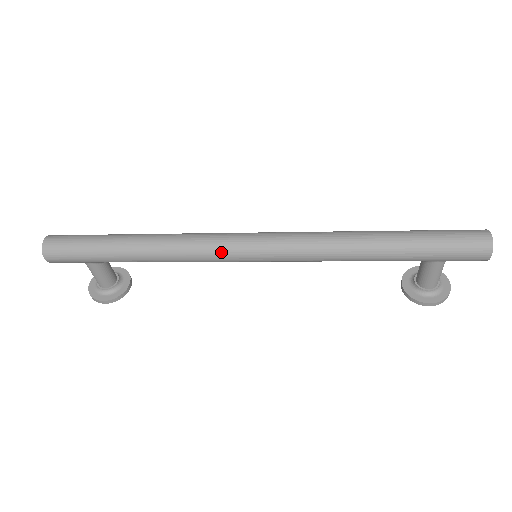
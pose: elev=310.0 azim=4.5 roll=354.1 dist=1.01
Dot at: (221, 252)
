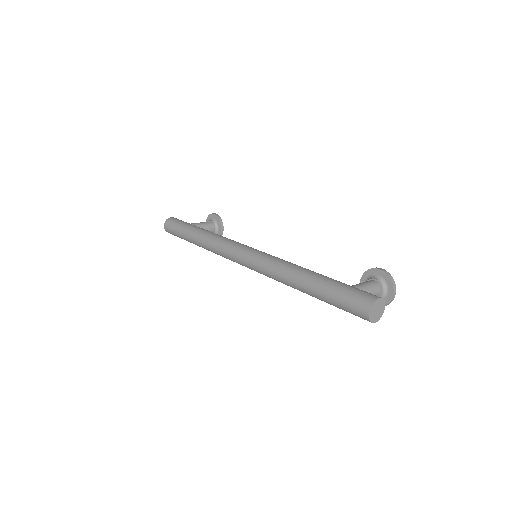
Dot at: (231, 260)
